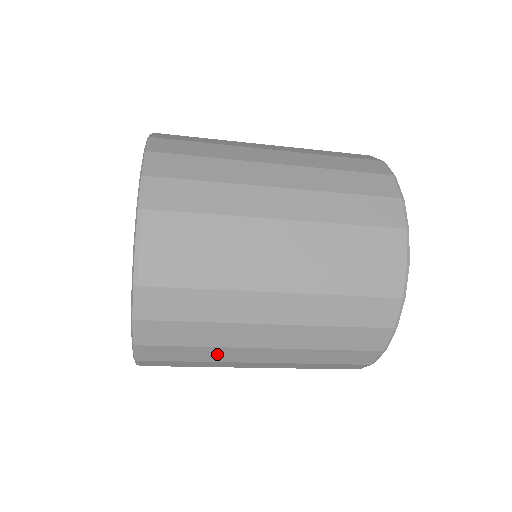
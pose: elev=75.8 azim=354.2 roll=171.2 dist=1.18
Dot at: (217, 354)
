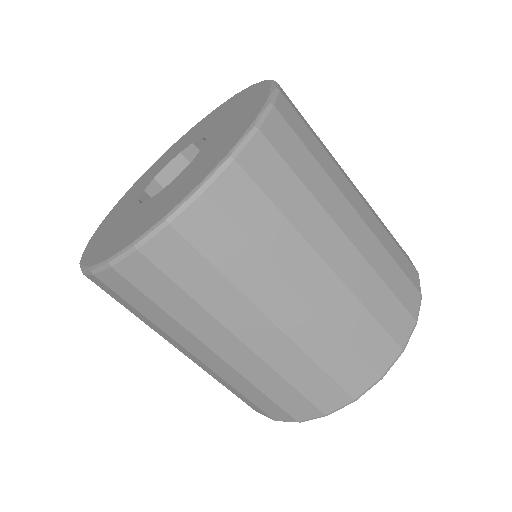
Dot at: (153, 326)
